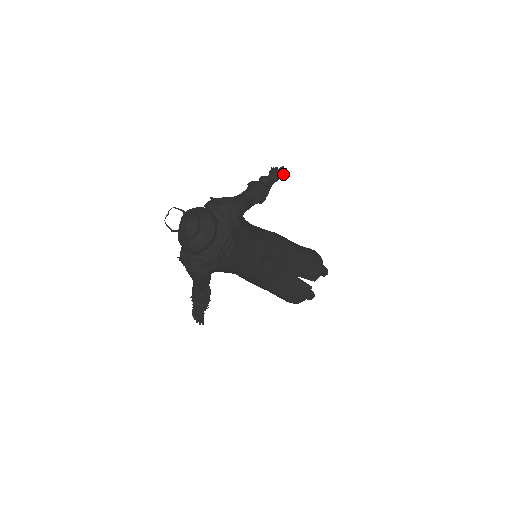
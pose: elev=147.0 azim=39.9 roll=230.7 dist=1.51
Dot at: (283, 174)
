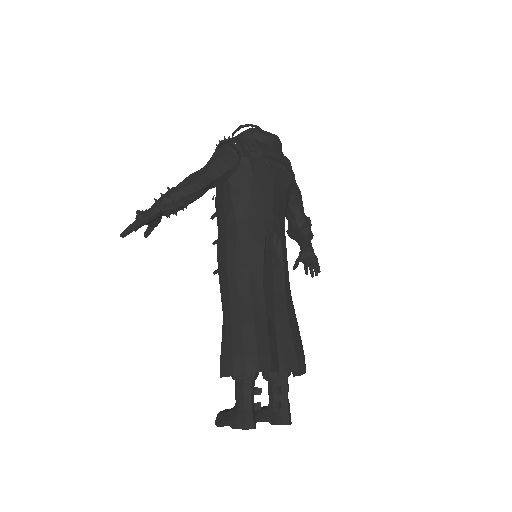
Dot at: occluded
